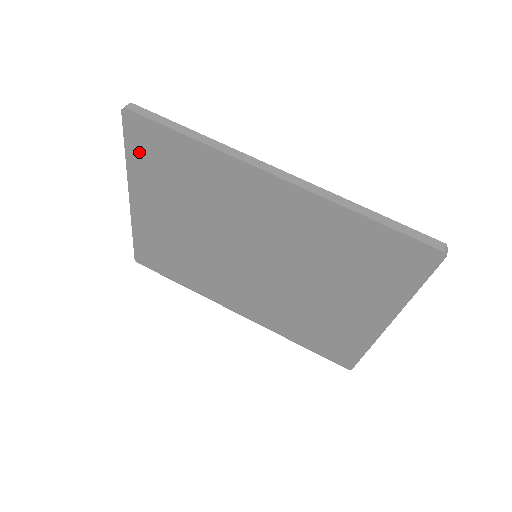
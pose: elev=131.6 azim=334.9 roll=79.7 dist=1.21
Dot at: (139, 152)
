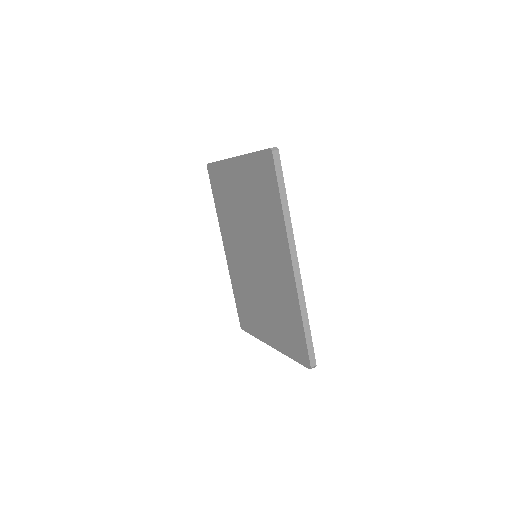
Dot at: (258, 164)
